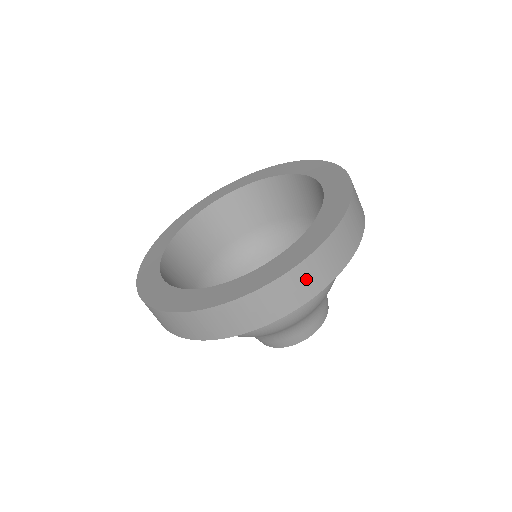
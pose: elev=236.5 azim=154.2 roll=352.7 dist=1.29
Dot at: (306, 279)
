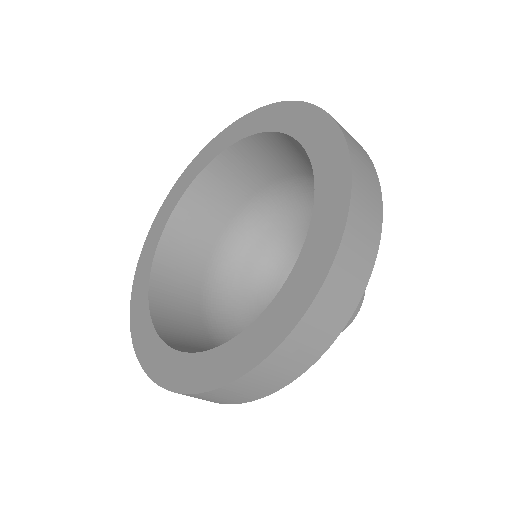
Dot at: occluded
